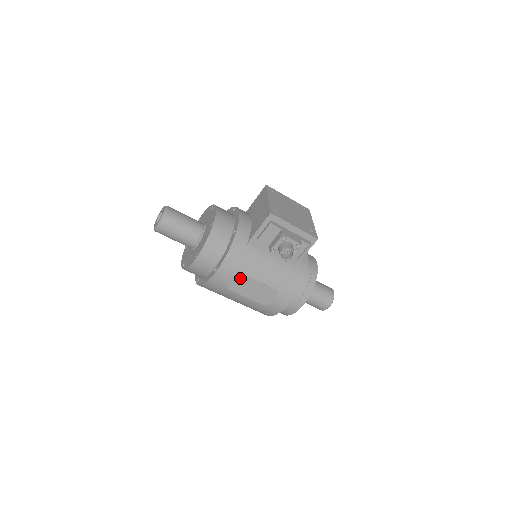
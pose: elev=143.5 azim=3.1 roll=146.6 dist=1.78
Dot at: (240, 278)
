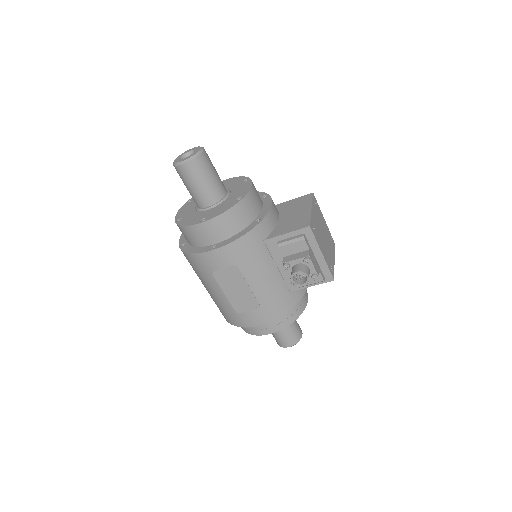
Dot at: (233, 271)
